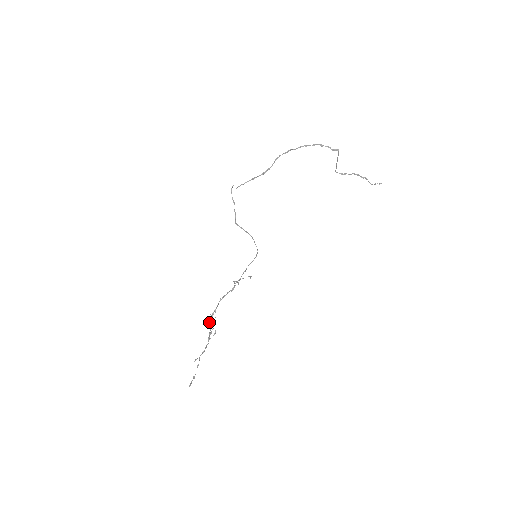
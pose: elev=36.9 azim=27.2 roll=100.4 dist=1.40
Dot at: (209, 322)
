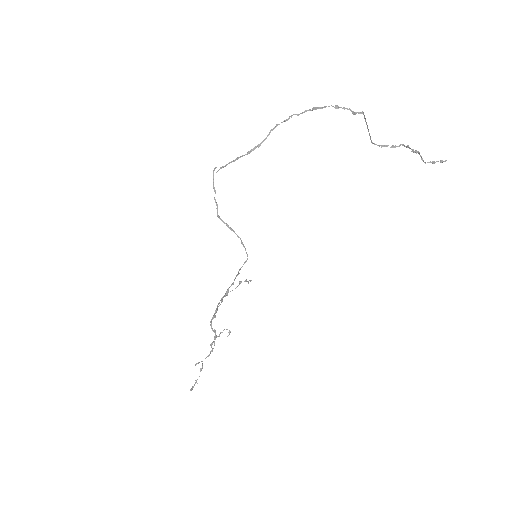
Dot at: (210, 325)
